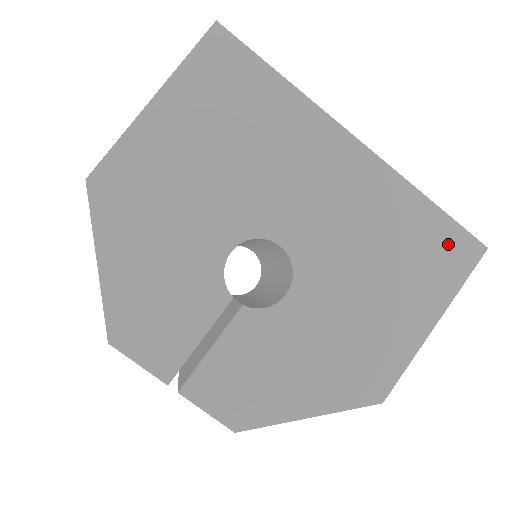
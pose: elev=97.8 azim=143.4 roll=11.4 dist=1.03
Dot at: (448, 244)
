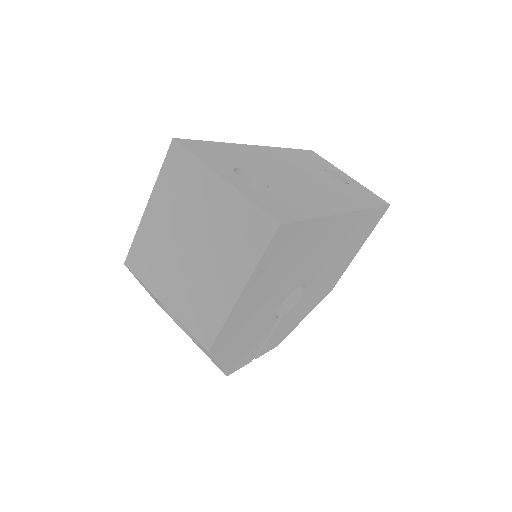
Dot at: (374, 218)
